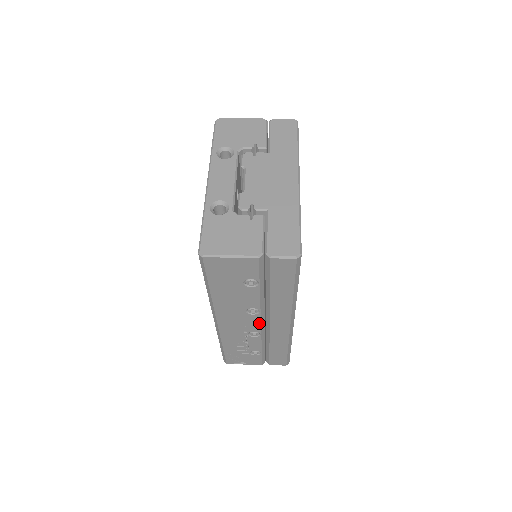
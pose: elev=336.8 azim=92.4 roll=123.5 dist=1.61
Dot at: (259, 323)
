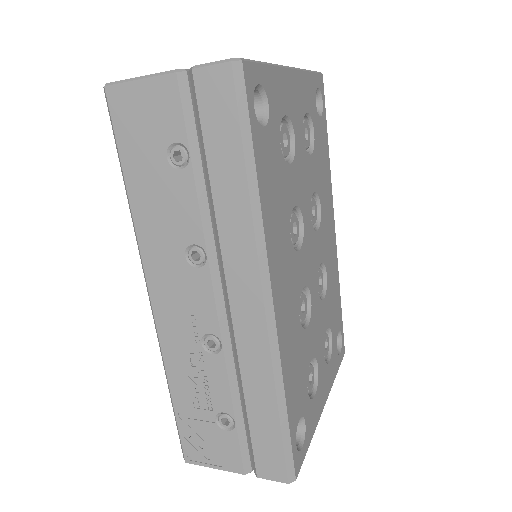
Dot at: (212, 300)
